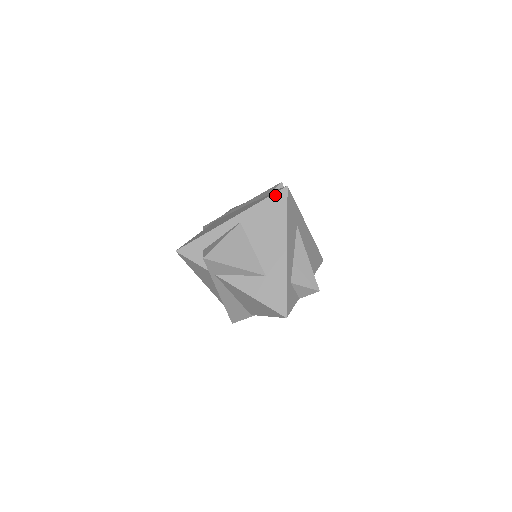
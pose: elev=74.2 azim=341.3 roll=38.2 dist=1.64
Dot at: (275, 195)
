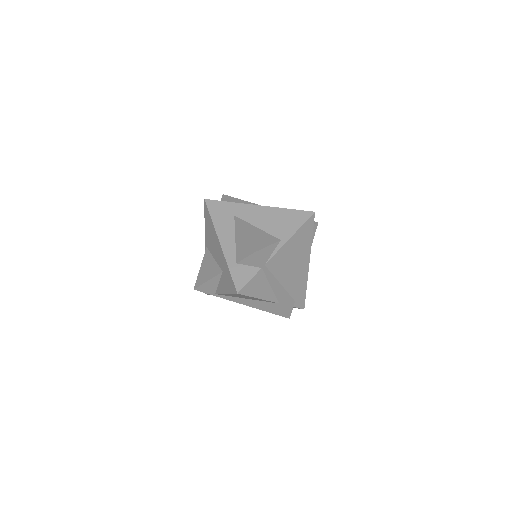
Dot at: (205, 212)
